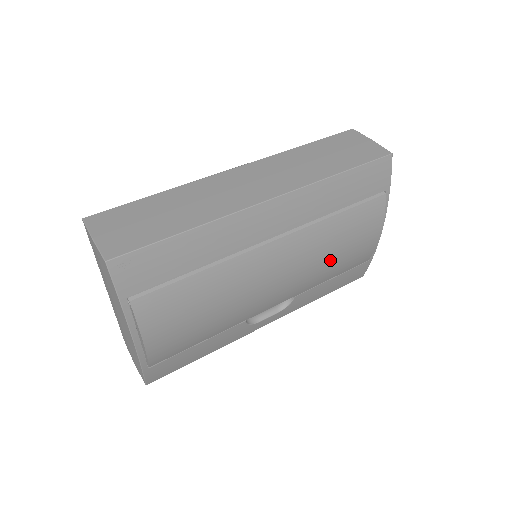
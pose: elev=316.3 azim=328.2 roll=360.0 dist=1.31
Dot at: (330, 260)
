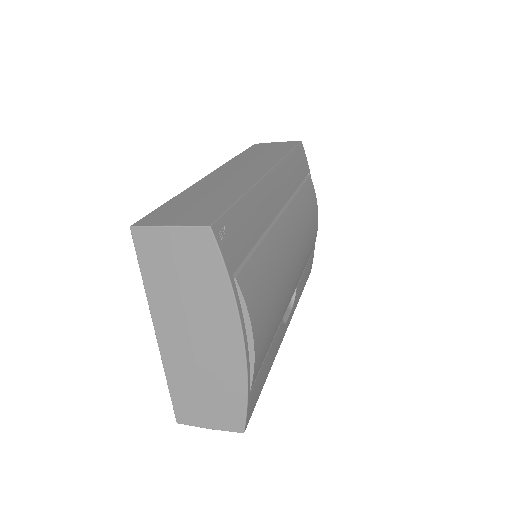
Dot at: (307, 238)
